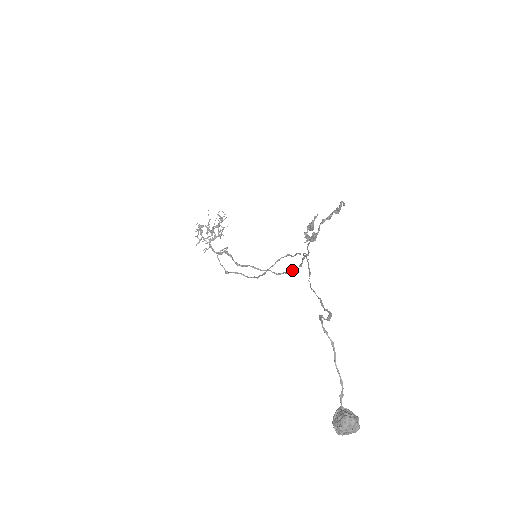
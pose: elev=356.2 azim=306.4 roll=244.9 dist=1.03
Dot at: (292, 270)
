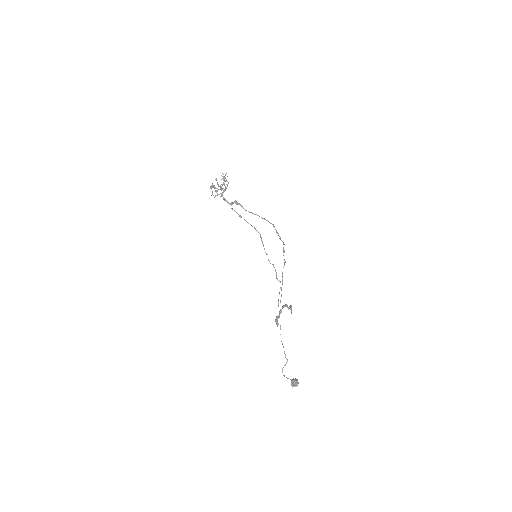
Dot at: (280, 238)
